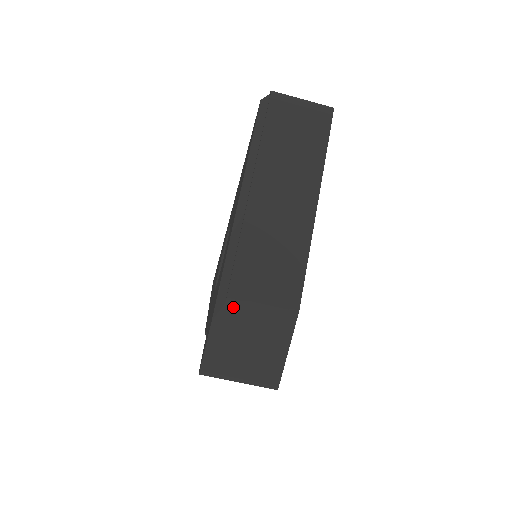
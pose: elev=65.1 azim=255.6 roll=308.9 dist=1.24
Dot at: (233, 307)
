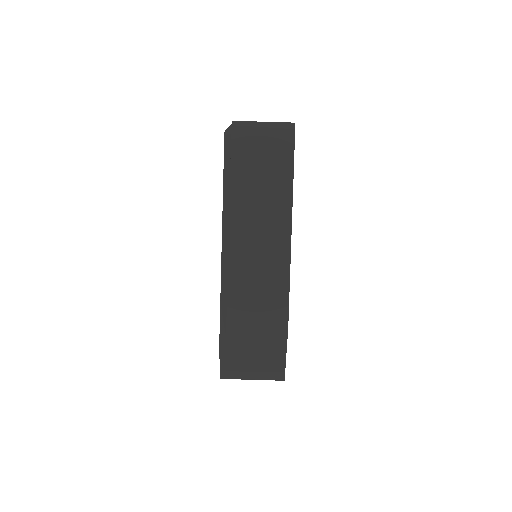
Dot at: (233, 333)
